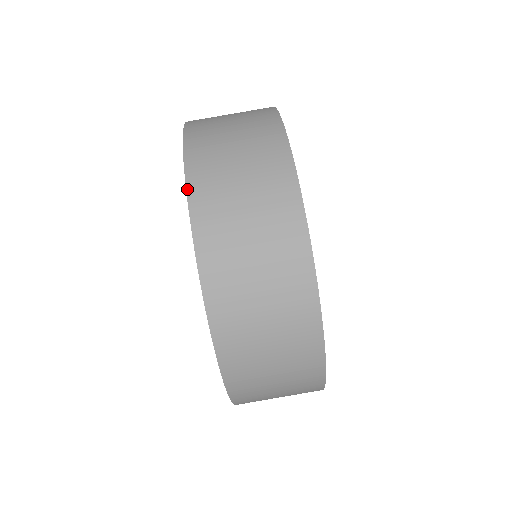
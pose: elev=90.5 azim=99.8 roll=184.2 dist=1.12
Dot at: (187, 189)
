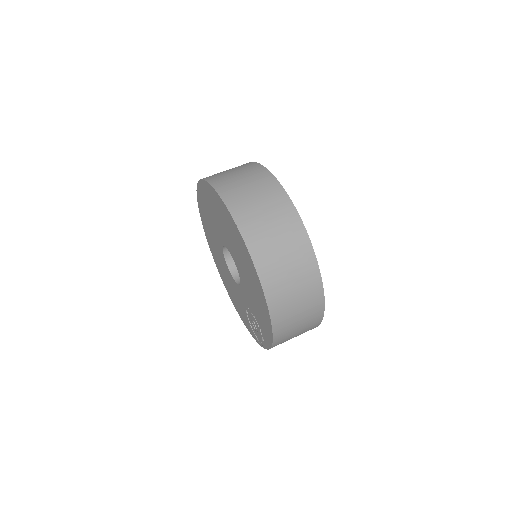
Dot at: (234, 219)
